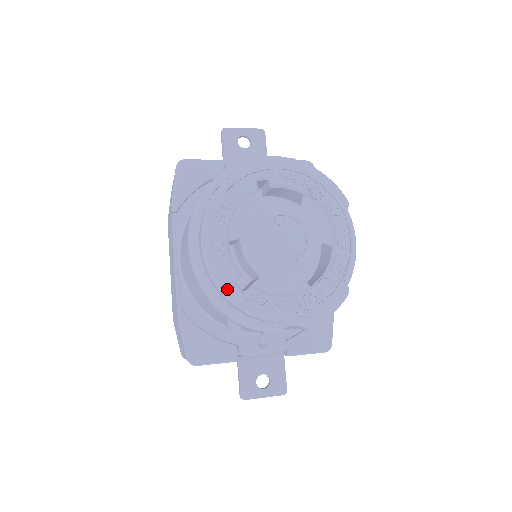
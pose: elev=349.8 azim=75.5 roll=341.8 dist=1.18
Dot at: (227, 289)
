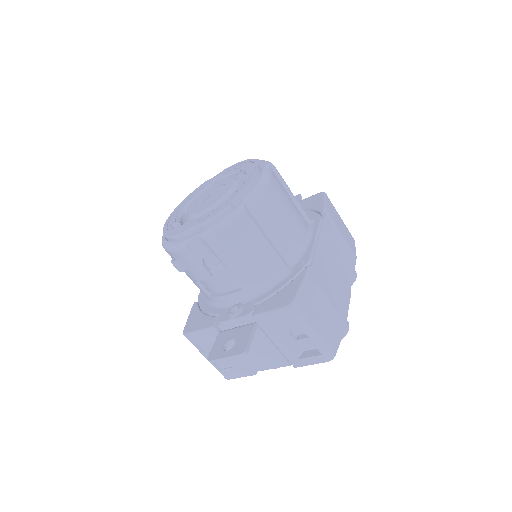
Dot at: (166, 230)
